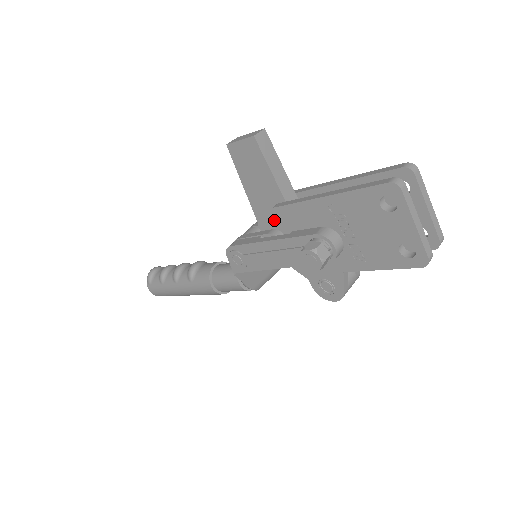
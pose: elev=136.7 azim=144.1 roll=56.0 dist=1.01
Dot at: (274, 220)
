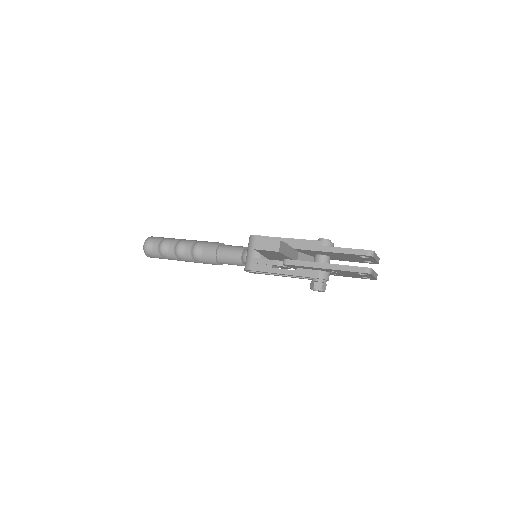
Dot at: (285, 265)
